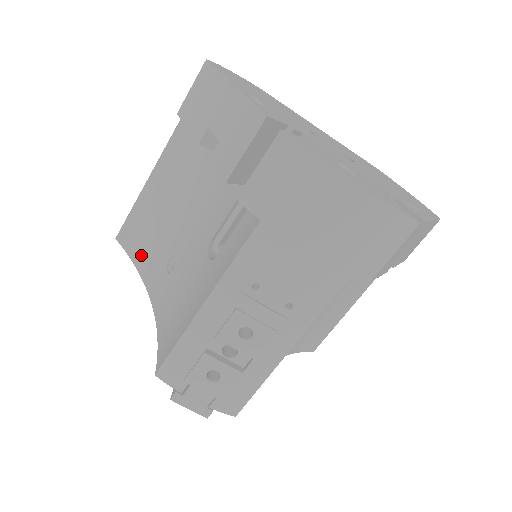
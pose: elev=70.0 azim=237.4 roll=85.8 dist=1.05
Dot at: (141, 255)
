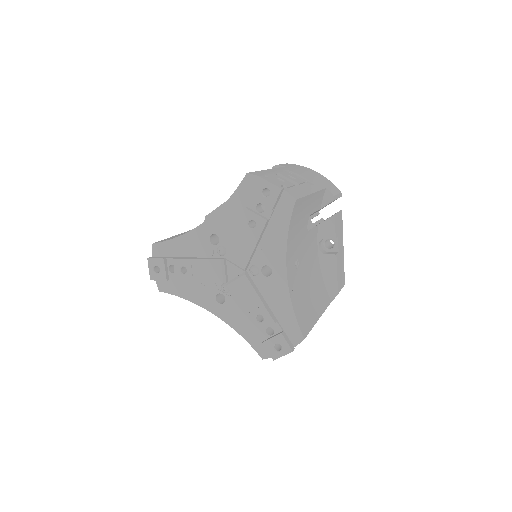
Dot at: occluded
